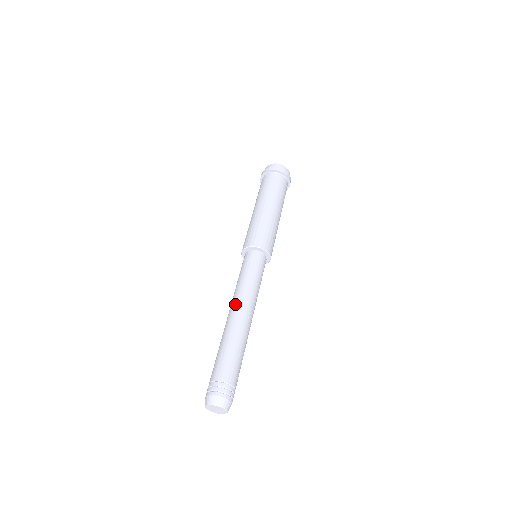
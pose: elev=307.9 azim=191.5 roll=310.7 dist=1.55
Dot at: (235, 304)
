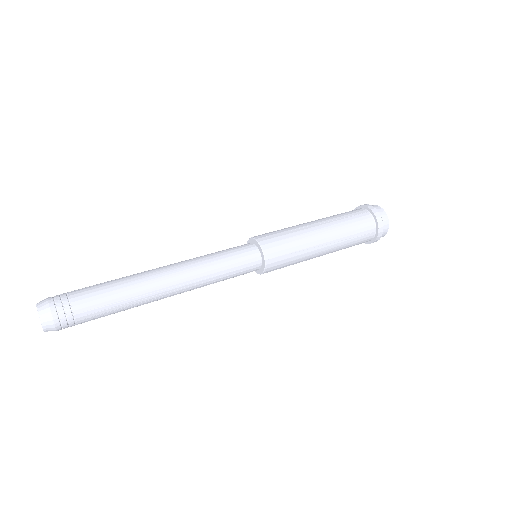
Dot at: (174, 263)
